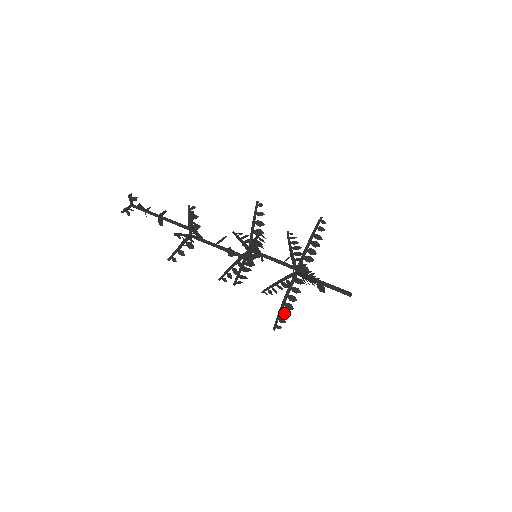
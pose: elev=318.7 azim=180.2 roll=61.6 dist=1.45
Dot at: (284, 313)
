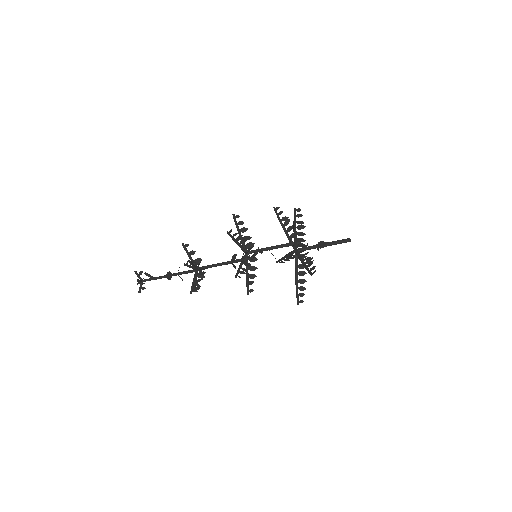
Dot at: (309, 265)
